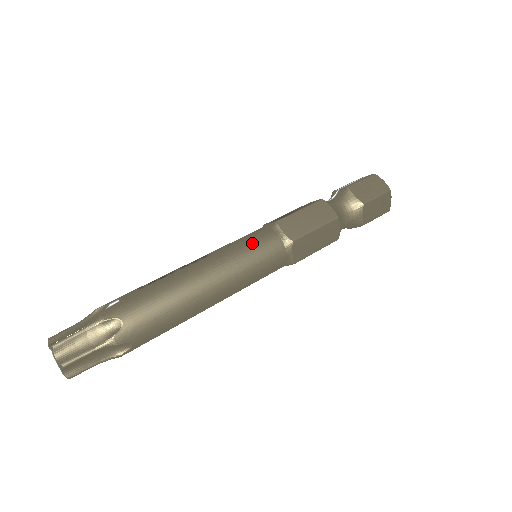
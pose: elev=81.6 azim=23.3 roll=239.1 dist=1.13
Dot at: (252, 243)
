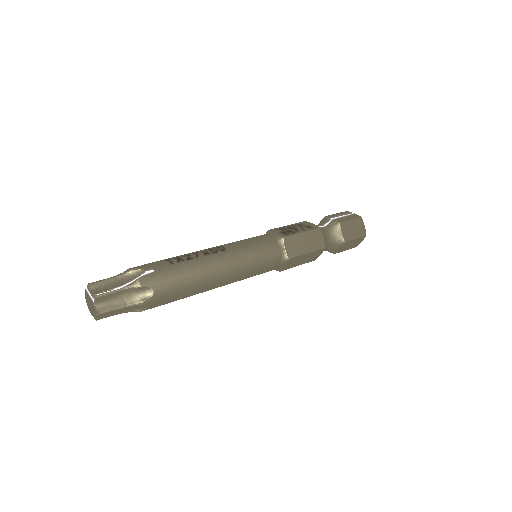
Dot at: (261, 251)
